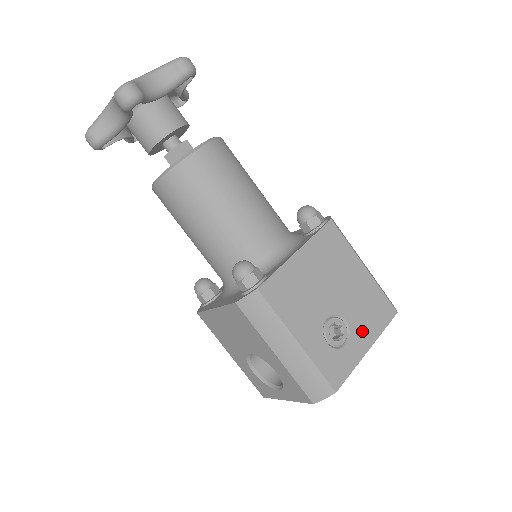
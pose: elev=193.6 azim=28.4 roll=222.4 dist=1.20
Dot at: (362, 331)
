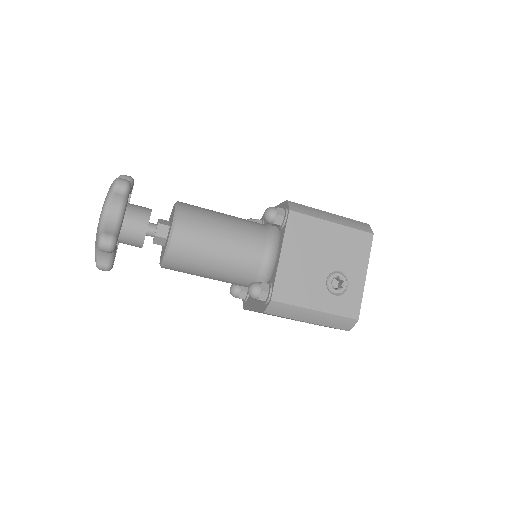
Dot at: (355, 268)
